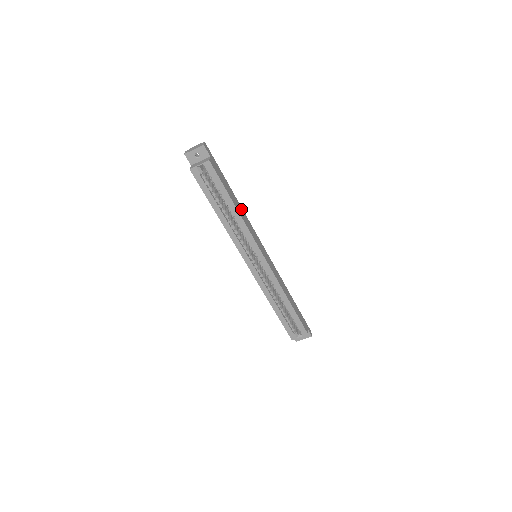
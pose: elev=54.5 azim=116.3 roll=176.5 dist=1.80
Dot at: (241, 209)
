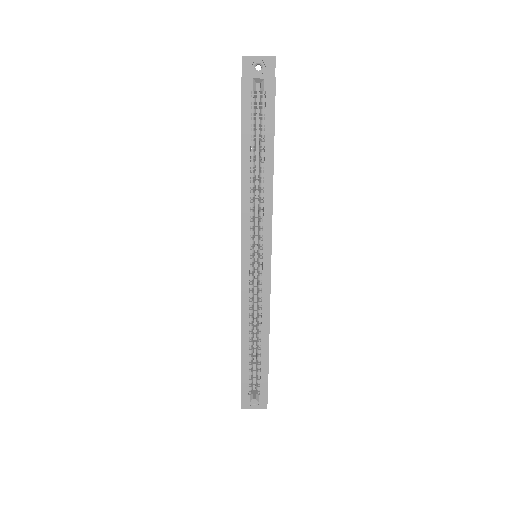
Dot at: occluded
